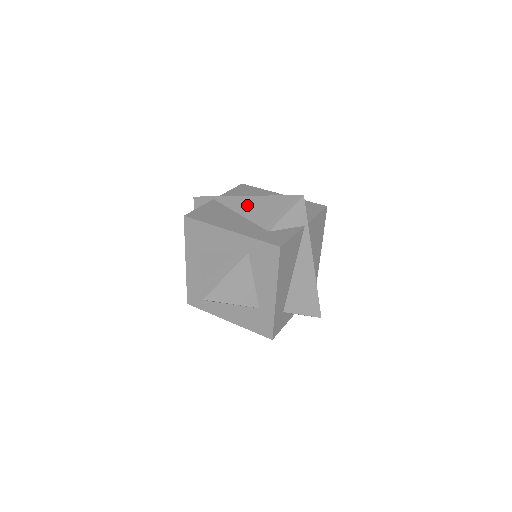
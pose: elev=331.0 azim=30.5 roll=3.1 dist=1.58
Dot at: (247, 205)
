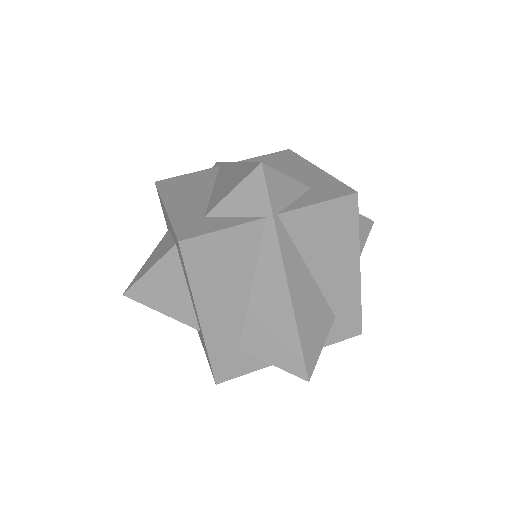
Dot at: (225, 175)
